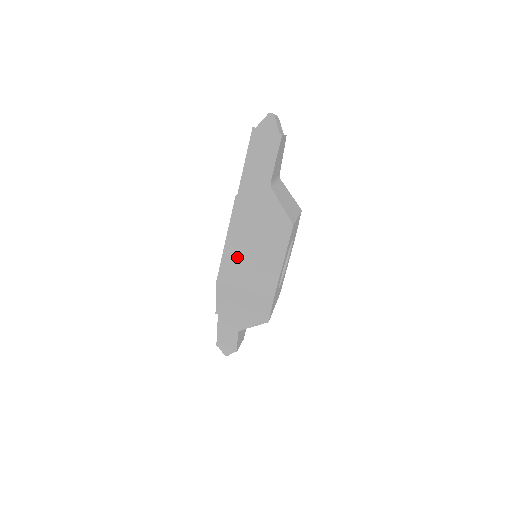
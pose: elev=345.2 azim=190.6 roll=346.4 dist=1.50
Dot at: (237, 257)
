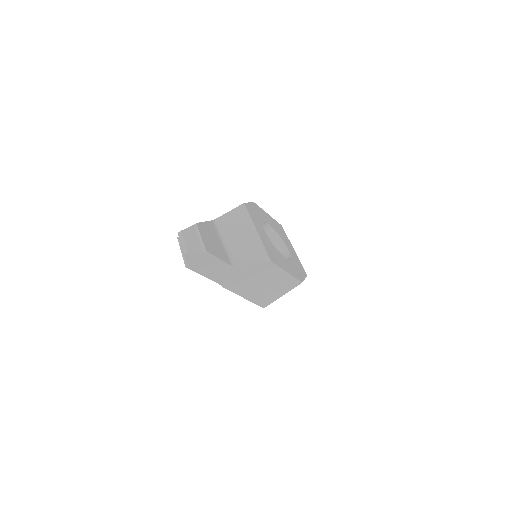
Dot at: (260, 295)
